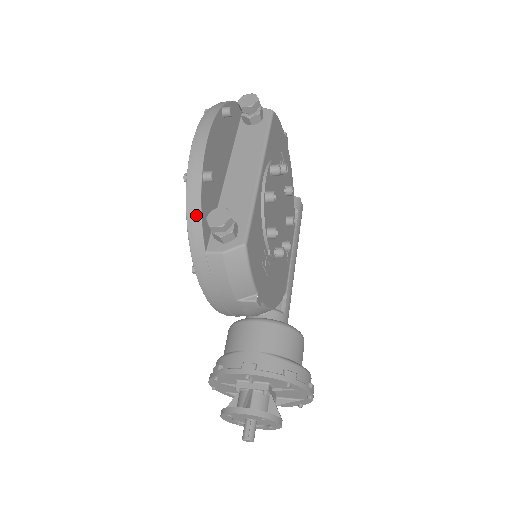
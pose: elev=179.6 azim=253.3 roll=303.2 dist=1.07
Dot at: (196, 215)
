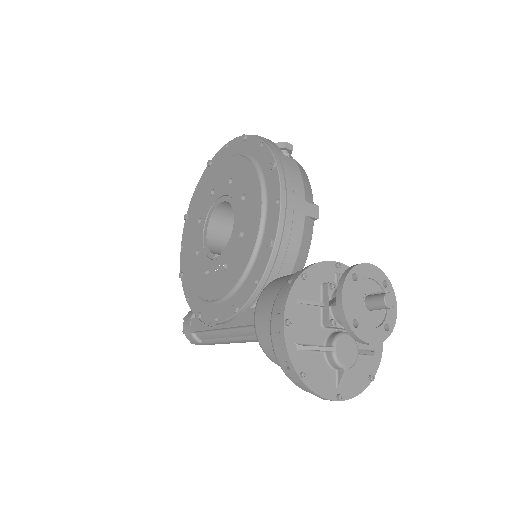
Dot at: (268, 140)
